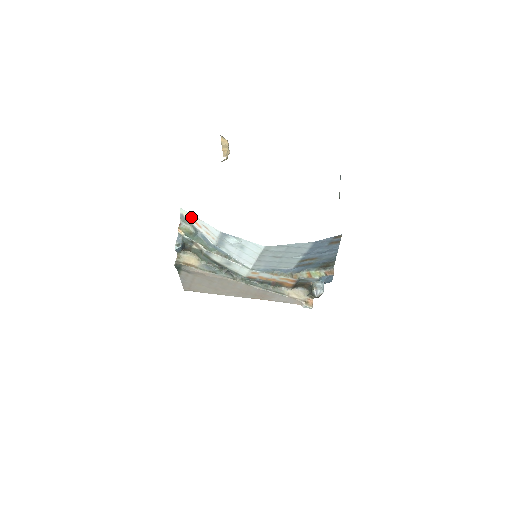
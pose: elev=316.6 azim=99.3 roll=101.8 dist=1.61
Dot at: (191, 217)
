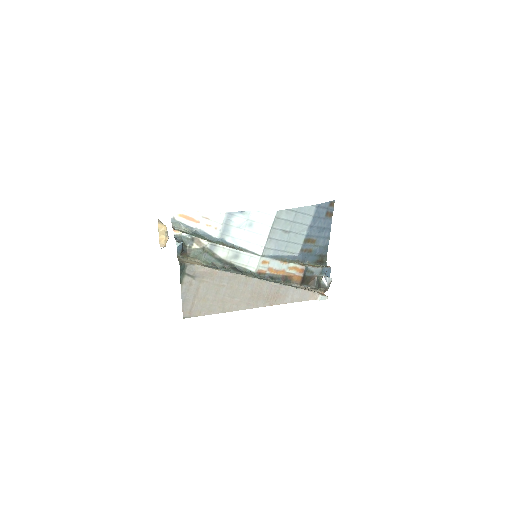
Dot at: (186, 215)
